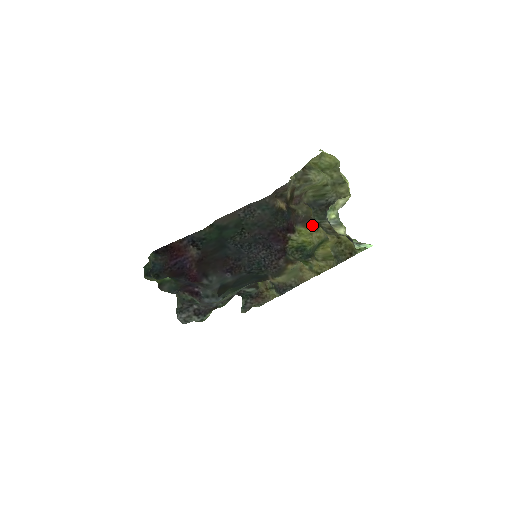
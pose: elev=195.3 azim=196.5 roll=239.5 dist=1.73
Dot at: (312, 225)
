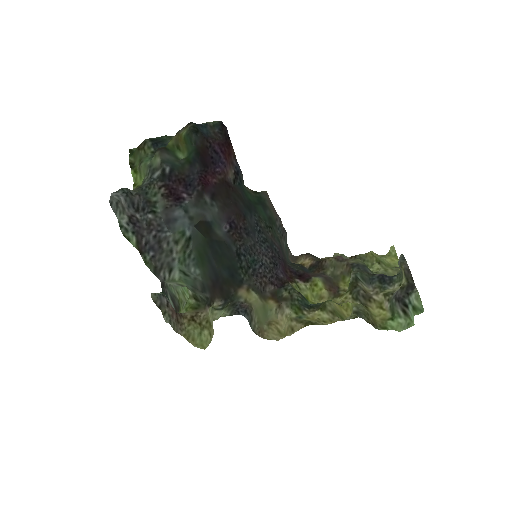
Dot at: (331, 290)
